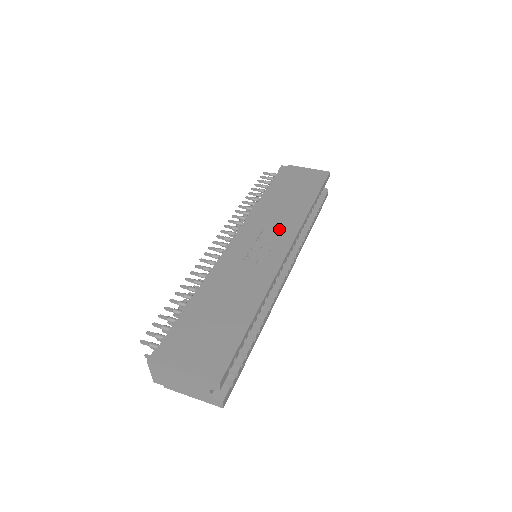
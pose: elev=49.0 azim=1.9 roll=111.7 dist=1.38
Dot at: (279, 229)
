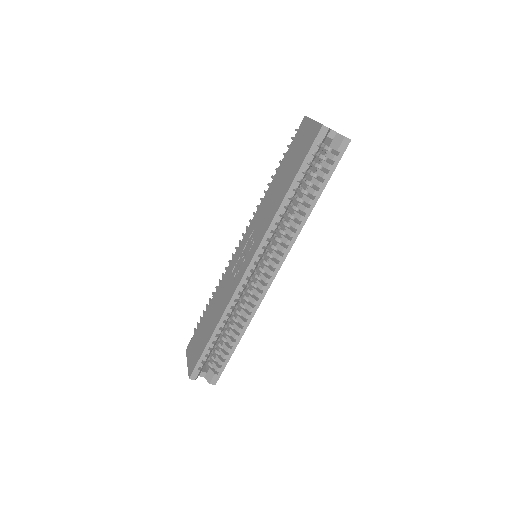
Dot at: (257, 234)
